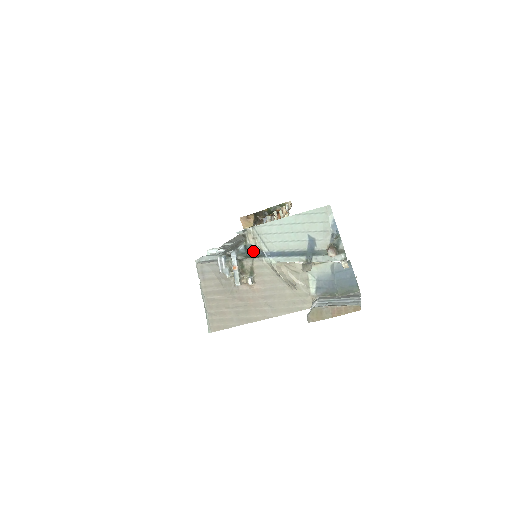
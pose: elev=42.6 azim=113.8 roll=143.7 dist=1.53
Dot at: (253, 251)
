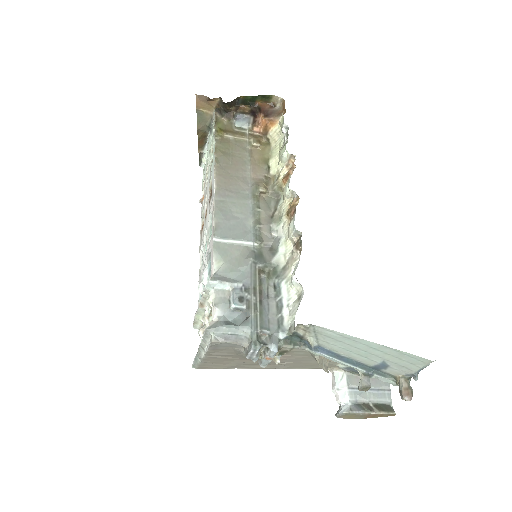
Dot at: (295, 336)
